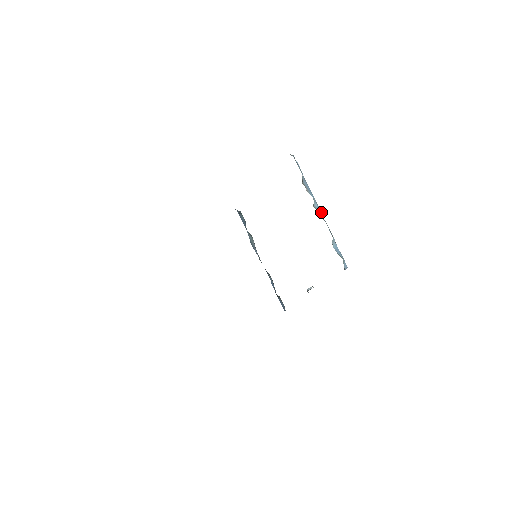
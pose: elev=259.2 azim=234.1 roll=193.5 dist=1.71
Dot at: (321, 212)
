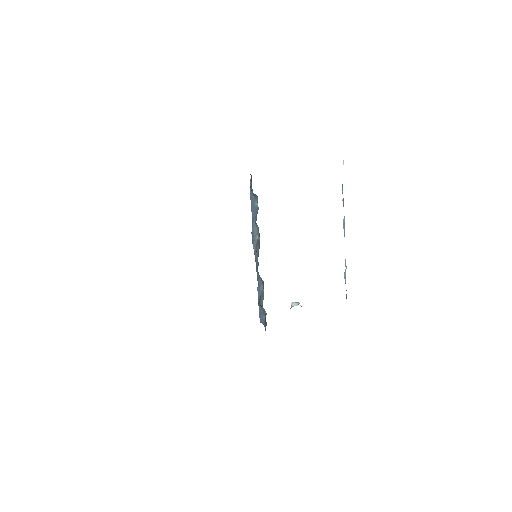
Dot at: occluded
